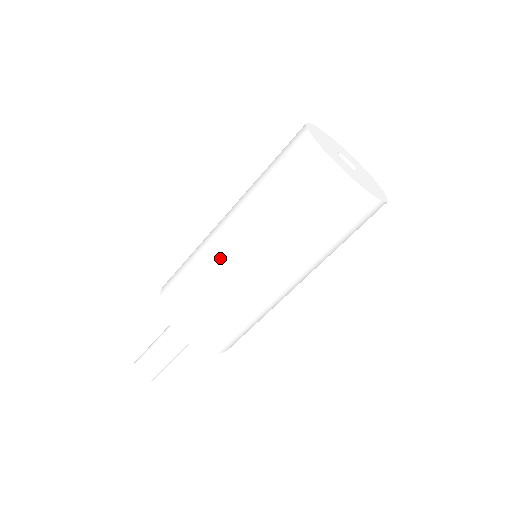
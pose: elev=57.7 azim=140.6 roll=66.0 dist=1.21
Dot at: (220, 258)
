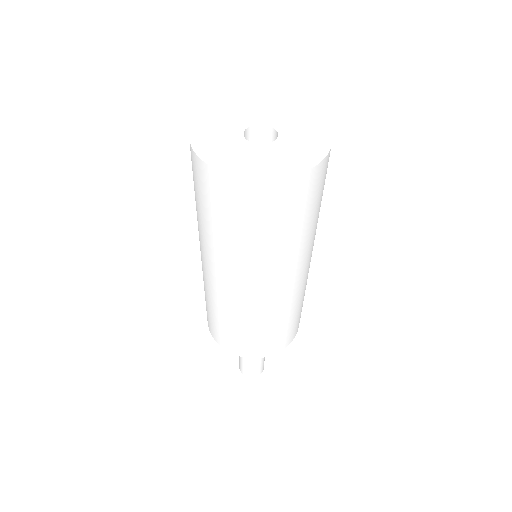
Dot at: occluded
